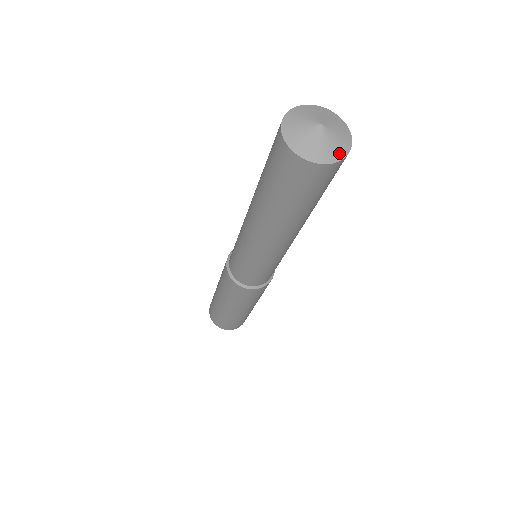
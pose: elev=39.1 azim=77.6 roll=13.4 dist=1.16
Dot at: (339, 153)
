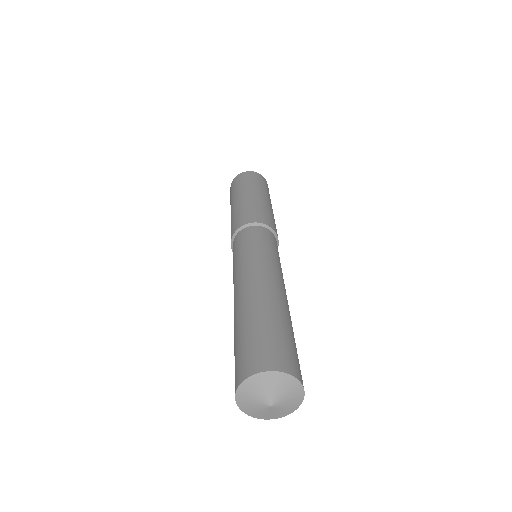
Dot at: (289, 411)
